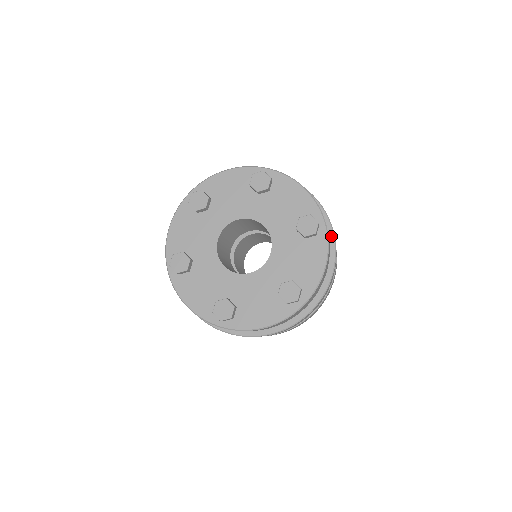
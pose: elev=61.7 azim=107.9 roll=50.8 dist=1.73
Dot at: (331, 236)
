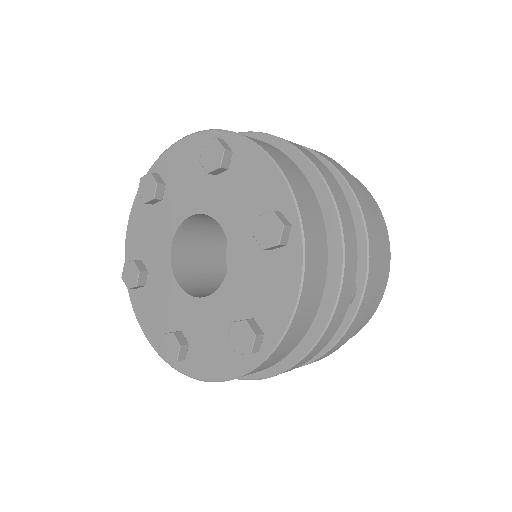
Dot at: (269, 140)
